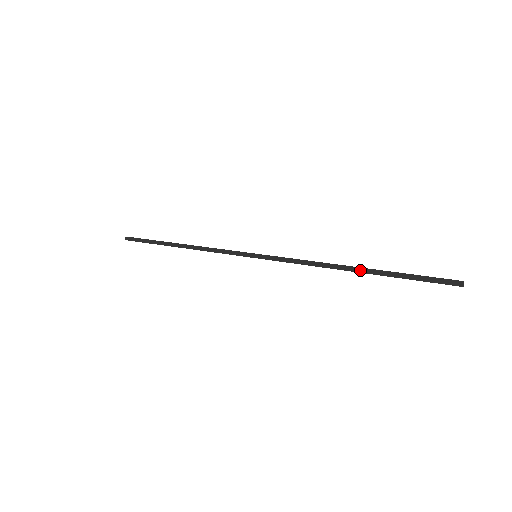
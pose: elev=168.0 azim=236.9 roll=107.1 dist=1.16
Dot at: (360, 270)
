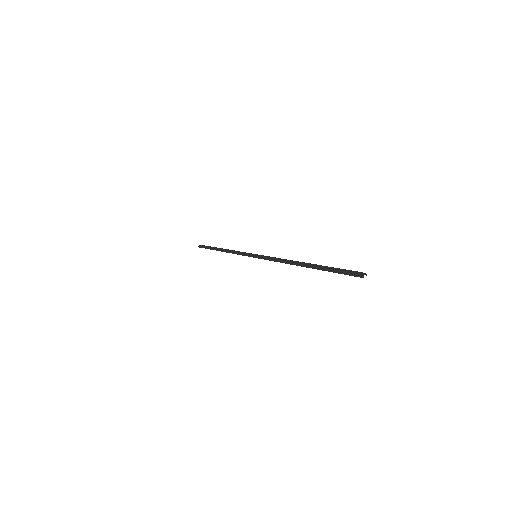
Dot at: (307, 264)
